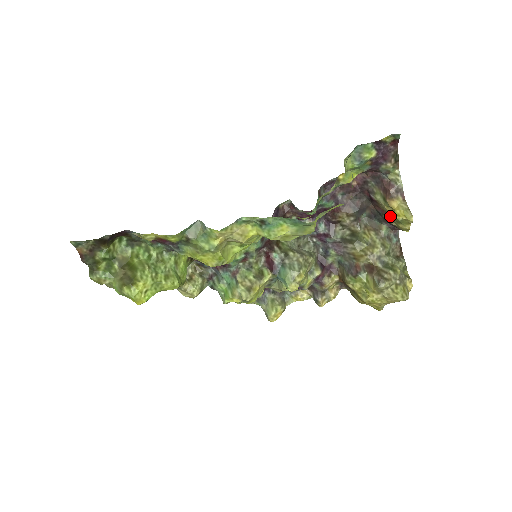
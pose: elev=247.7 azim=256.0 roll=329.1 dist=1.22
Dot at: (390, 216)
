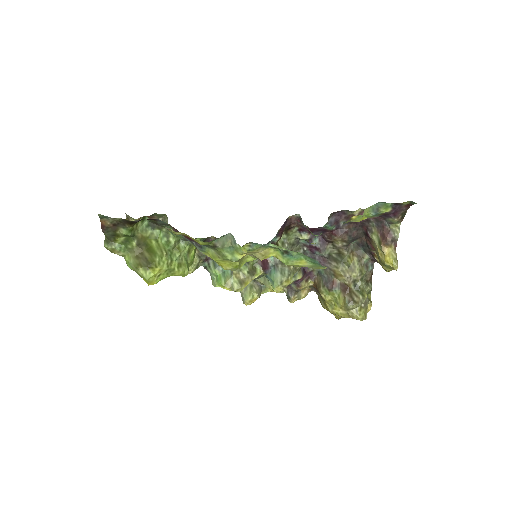
Dot at: (378, 256)
